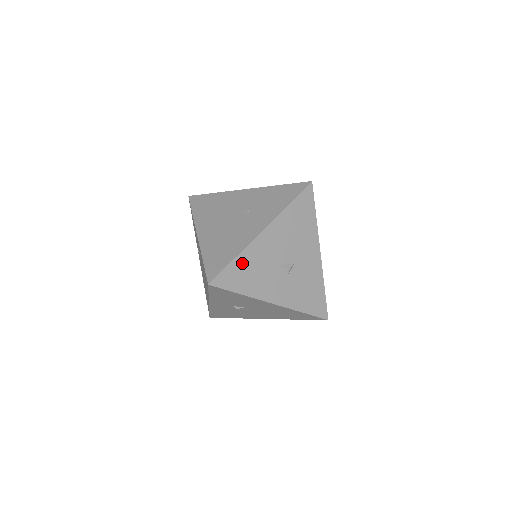
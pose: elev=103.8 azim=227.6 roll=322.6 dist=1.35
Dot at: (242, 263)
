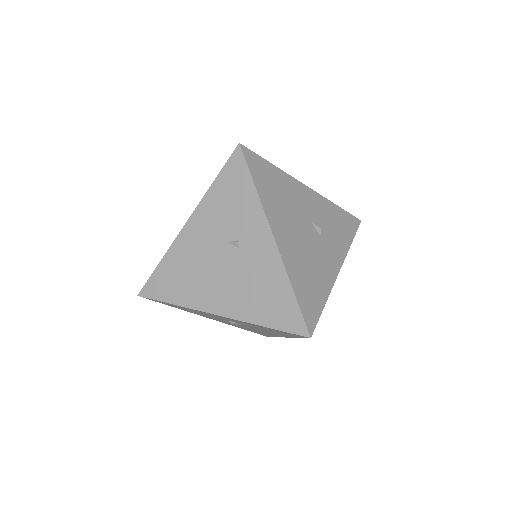
Dot at: occluded
